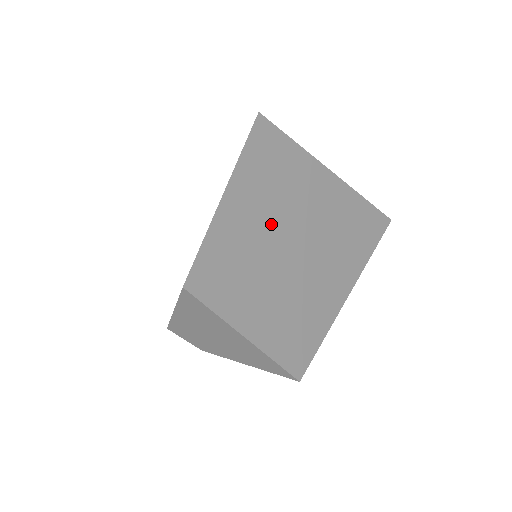
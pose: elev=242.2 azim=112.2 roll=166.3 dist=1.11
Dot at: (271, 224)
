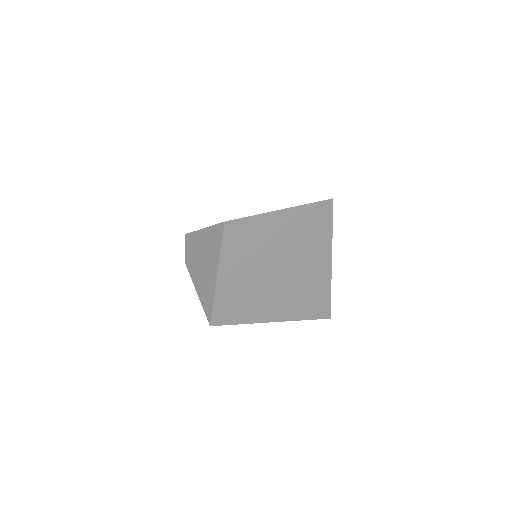
Dot at: (283, 246)
